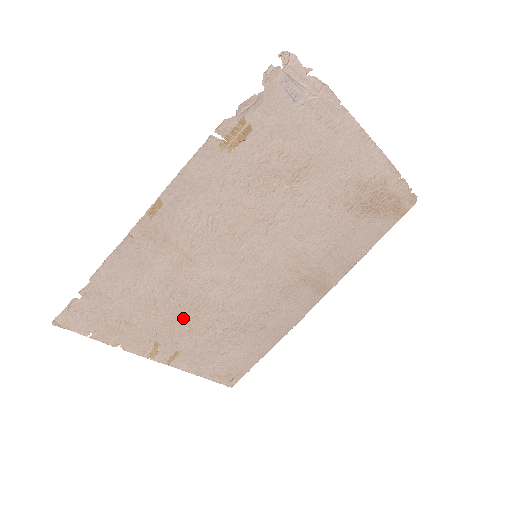
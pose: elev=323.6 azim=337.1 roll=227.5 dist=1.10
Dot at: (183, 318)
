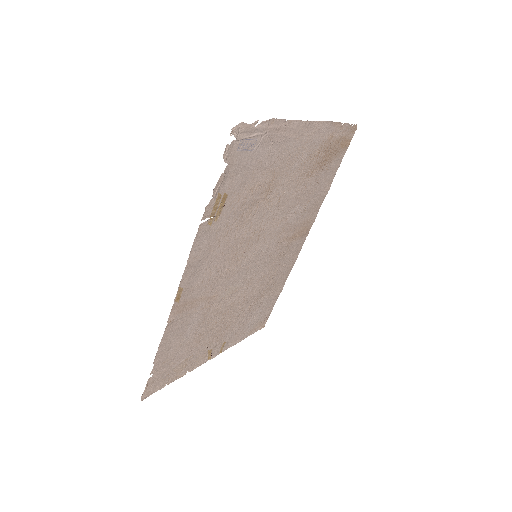
Dot at: (221, 326)
